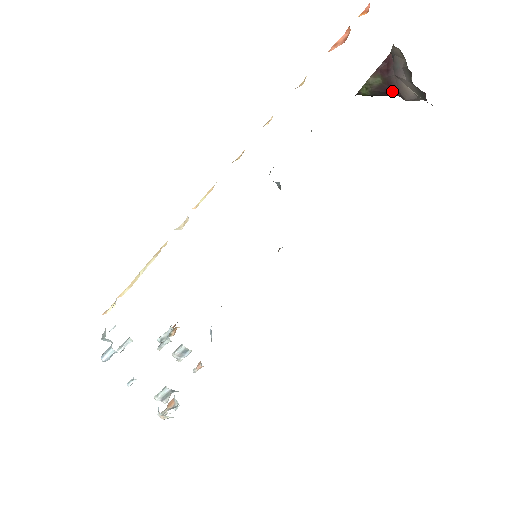
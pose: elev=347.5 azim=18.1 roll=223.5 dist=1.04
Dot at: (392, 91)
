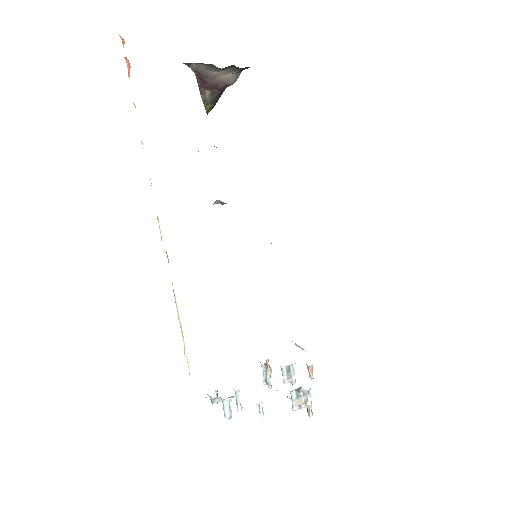
Dot at: (221, 89)
